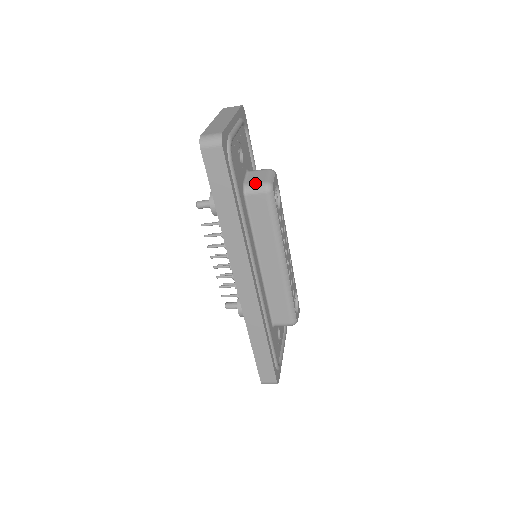
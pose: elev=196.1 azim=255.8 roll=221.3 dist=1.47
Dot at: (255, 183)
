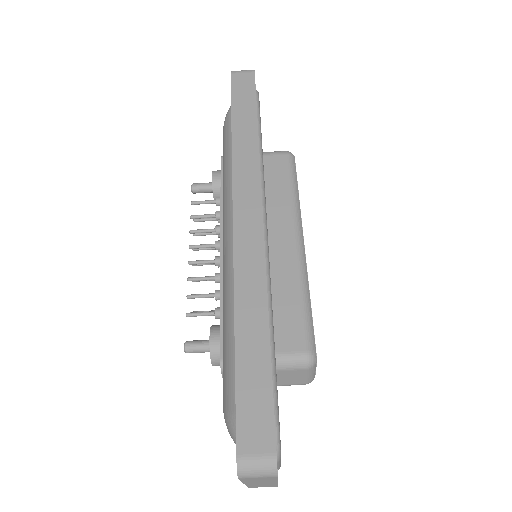
Dot at: occluded
